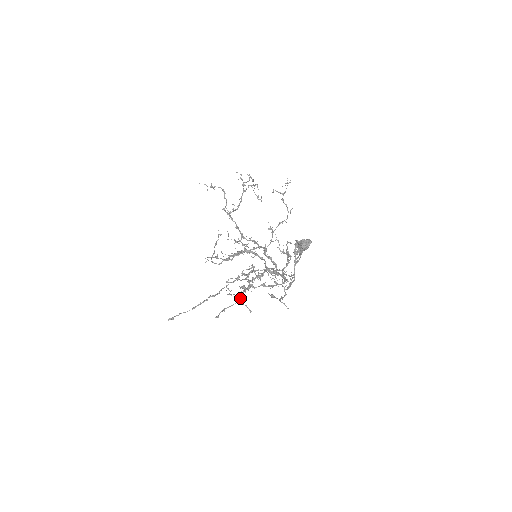
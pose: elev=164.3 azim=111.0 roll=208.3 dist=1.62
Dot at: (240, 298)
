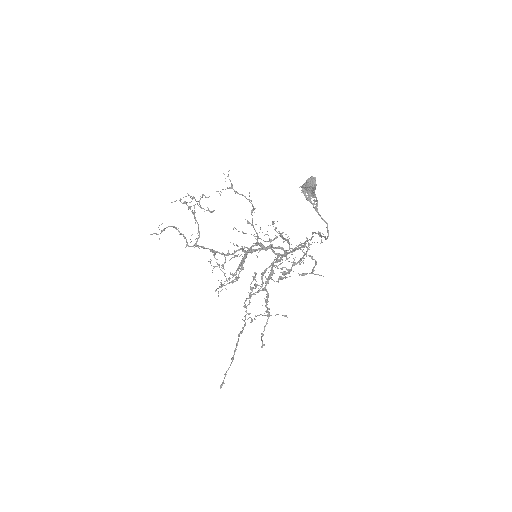
Dot at: (268, 312)
